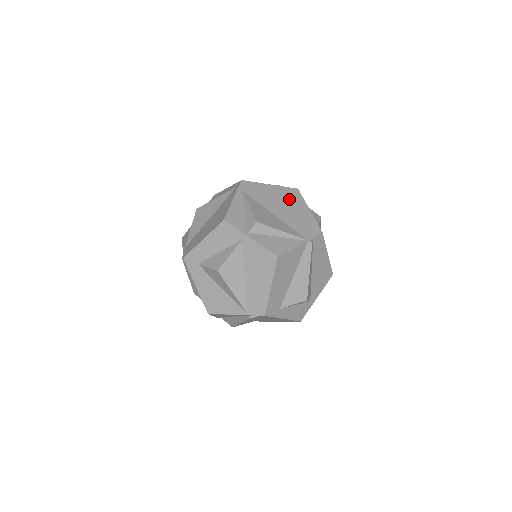
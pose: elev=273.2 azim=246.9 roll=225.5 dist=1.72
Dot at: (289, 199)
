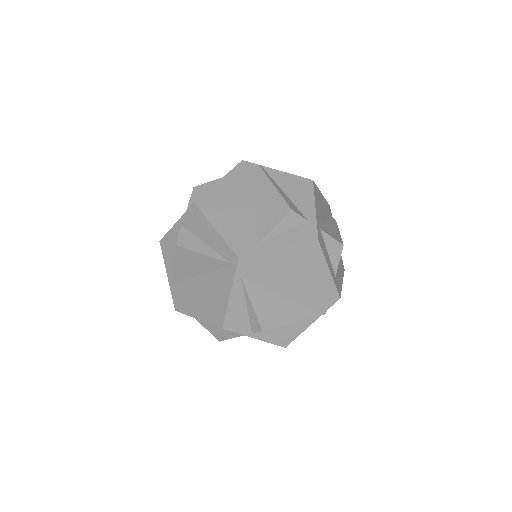
Dot at: (304, 264)
